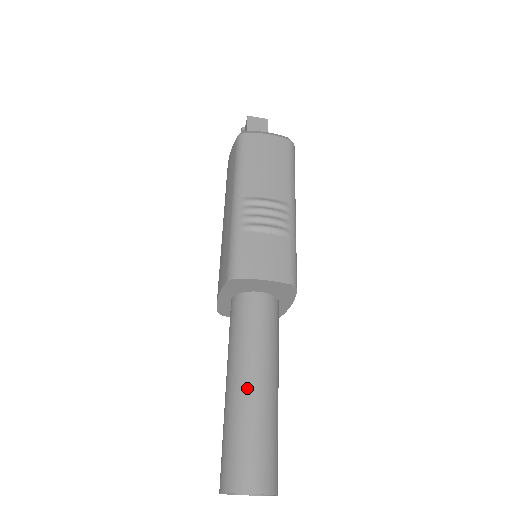
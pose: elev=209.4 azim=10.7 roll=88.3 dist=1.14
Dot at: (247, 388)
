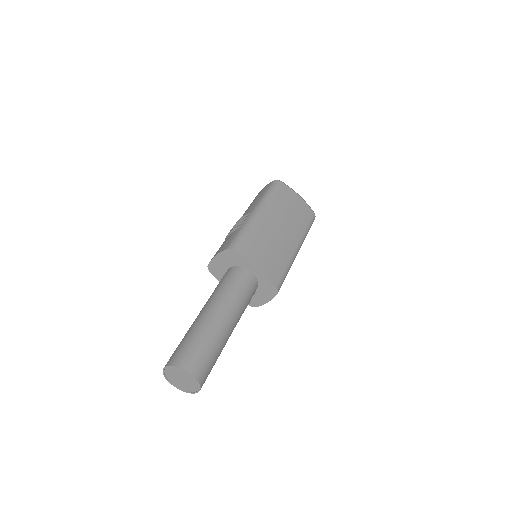
Dot at: occluded
